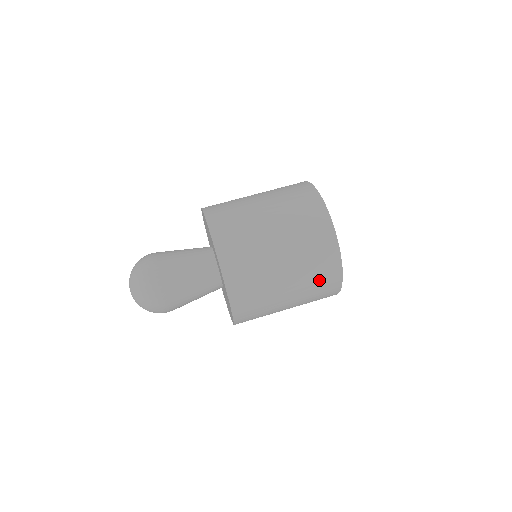
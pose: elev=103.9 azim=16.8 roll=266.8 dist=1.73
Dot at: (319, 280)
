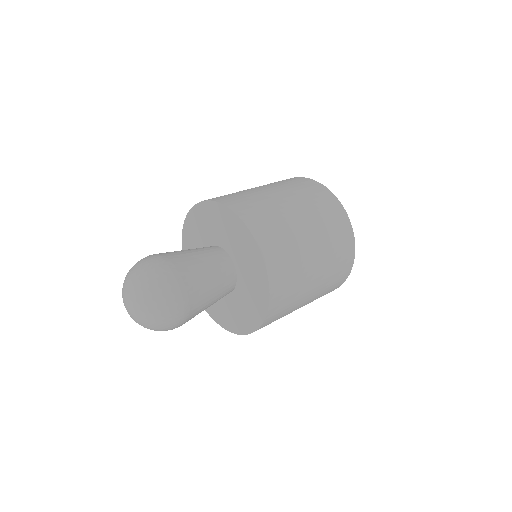
Dot at: (335, 278)
